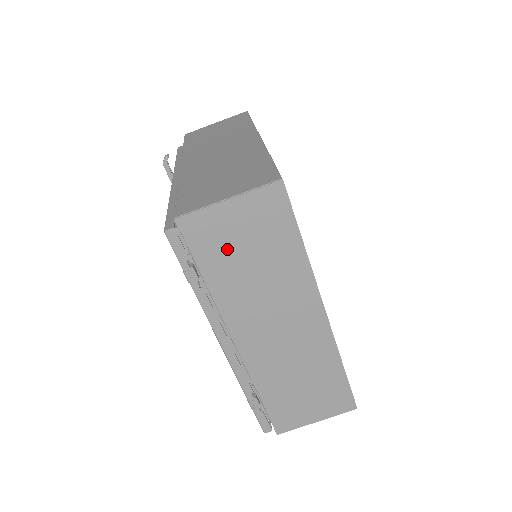
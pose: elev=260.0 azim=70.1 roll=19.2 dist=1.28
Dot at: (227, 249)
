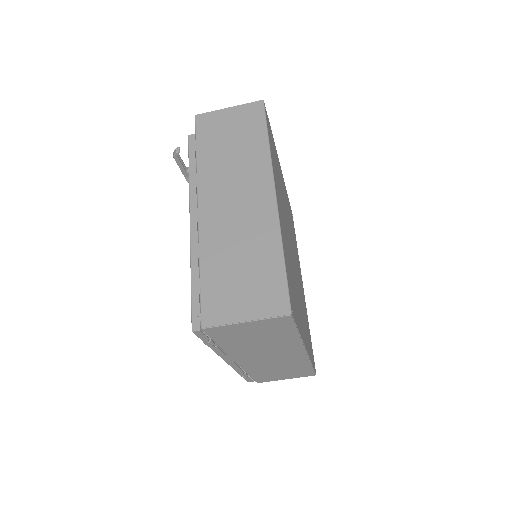
Dot at: (240, 337)
